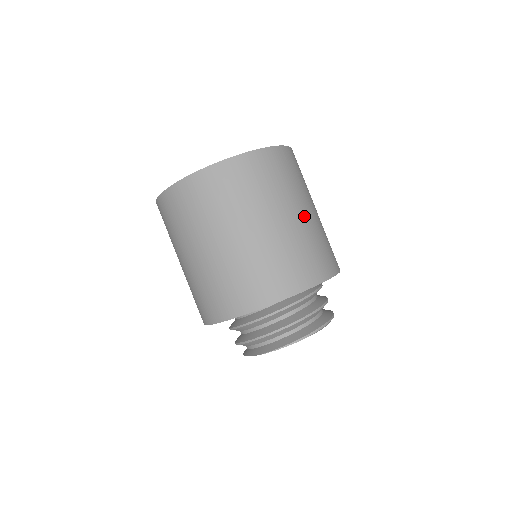
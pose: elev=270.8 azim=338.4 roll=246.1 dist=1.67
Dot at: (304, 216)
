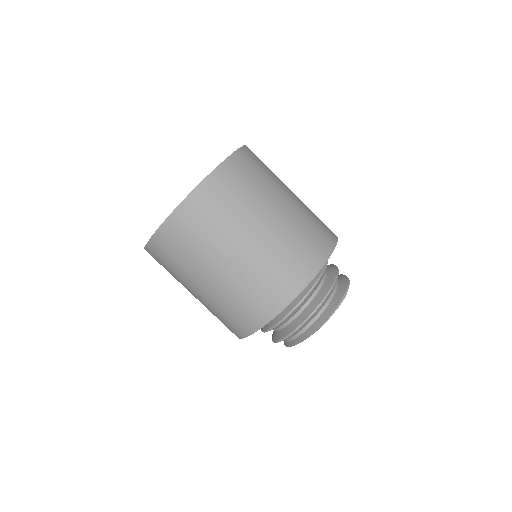
Dot at: (295, 195)
